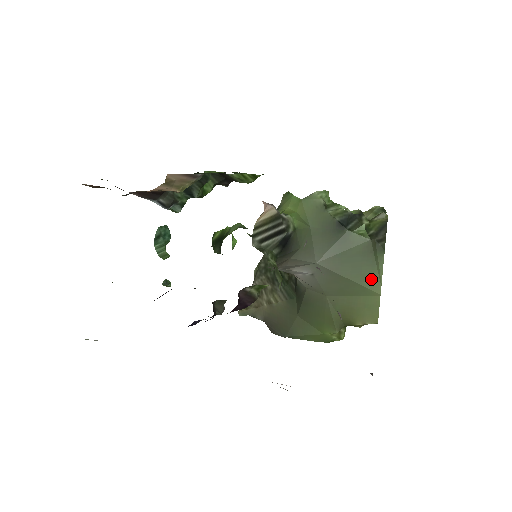
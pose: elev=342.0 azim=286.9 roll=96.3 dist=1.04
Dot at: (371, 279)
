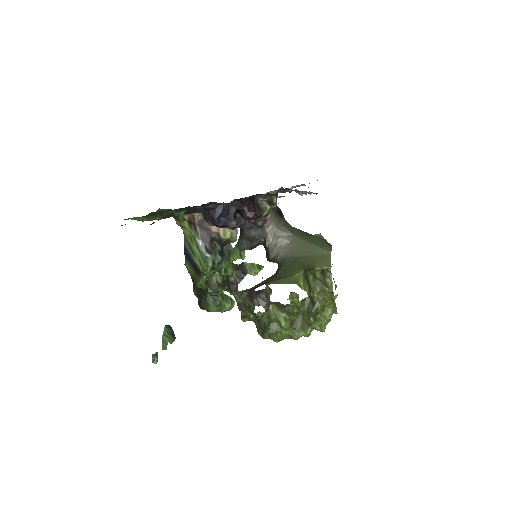
Dot at: (325, 247)
